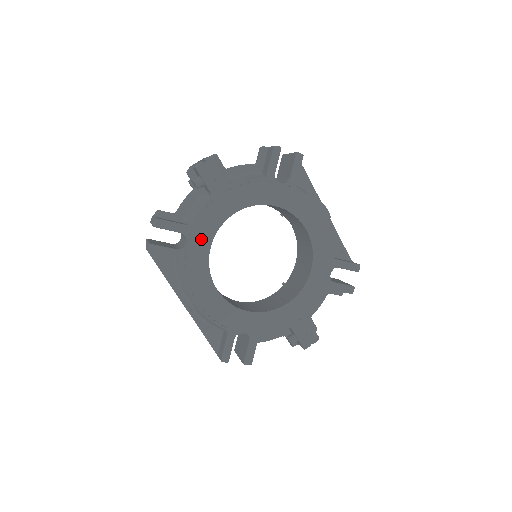
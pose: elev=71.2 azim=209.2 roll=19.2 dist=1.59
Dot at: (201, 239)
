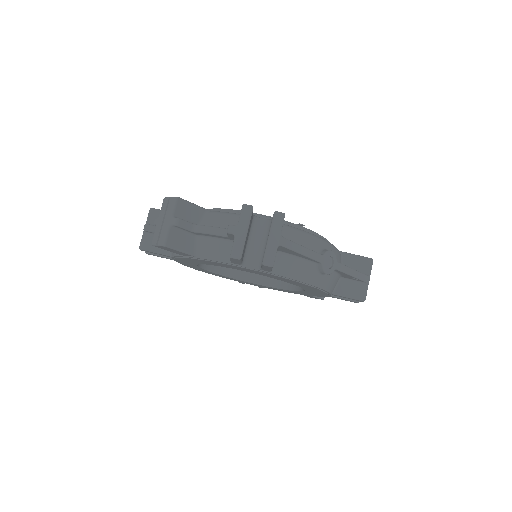
Dot at: (186, 262)
